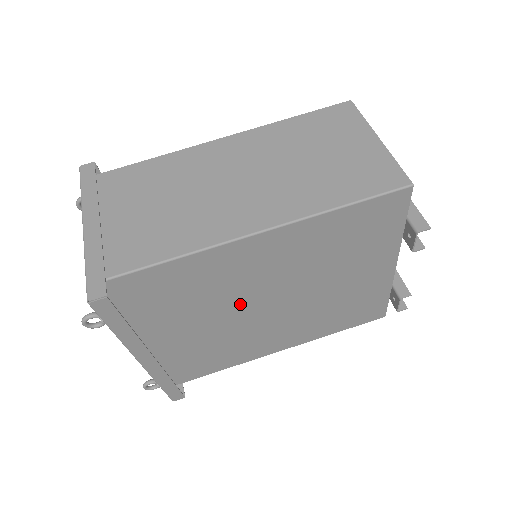
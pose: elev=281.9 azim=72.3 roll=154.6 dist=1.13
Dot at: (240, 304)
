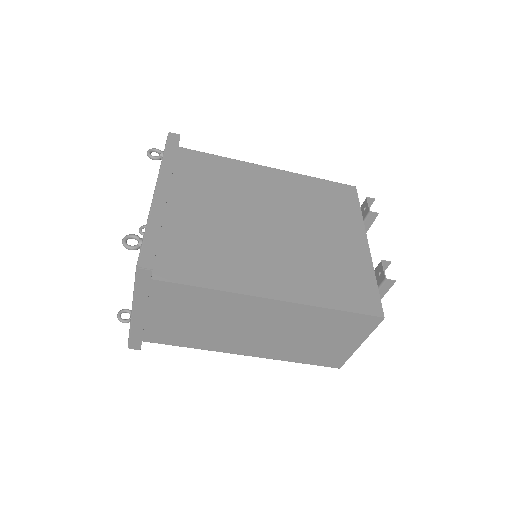
Dot at: occluded
